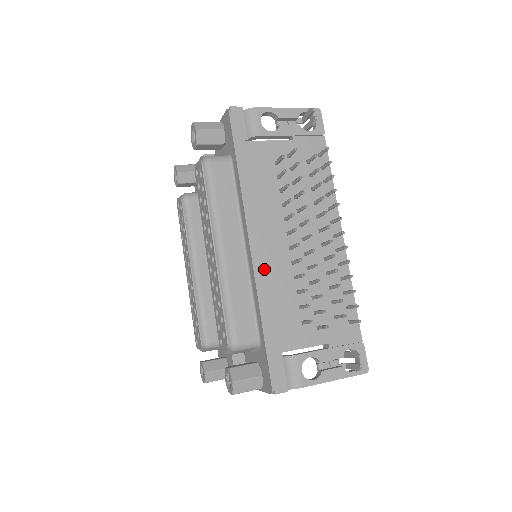
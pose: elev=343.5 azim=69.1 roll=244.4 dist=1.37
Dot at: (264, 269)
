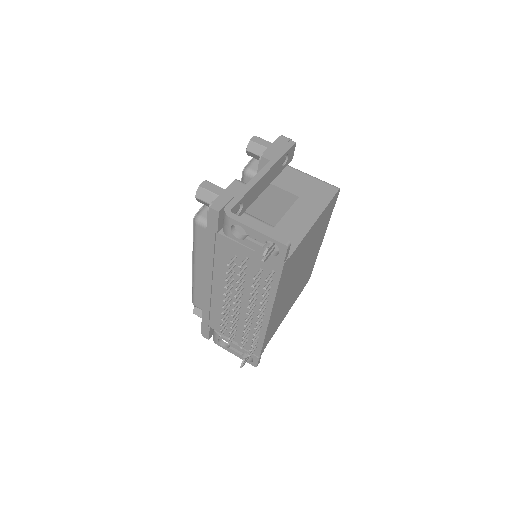
Dot at: (209, 296)
